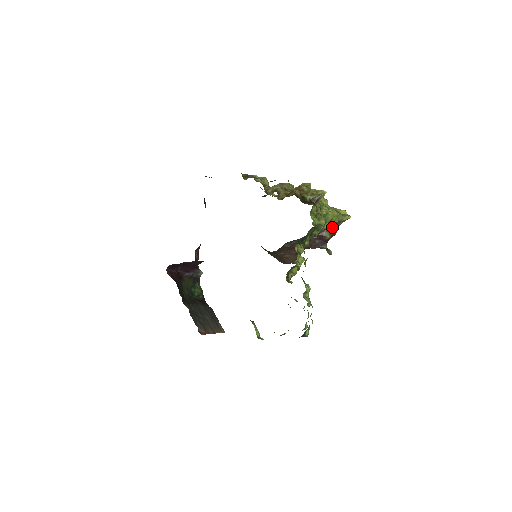
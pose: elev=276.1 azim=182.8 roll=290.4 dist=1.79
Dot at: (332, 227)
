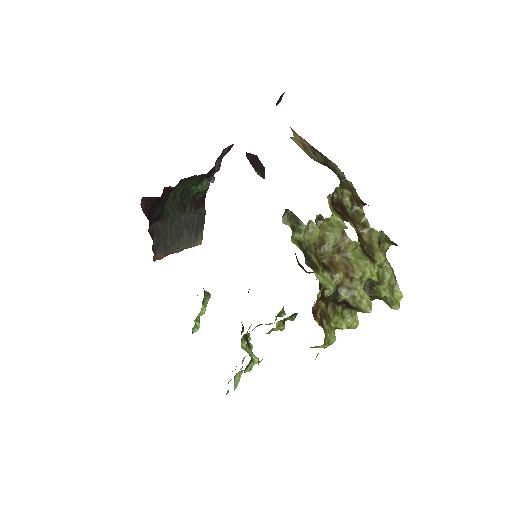
Dot at: (370, 295)
